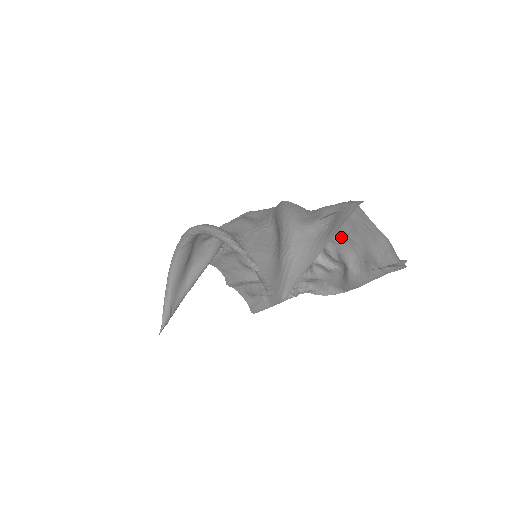
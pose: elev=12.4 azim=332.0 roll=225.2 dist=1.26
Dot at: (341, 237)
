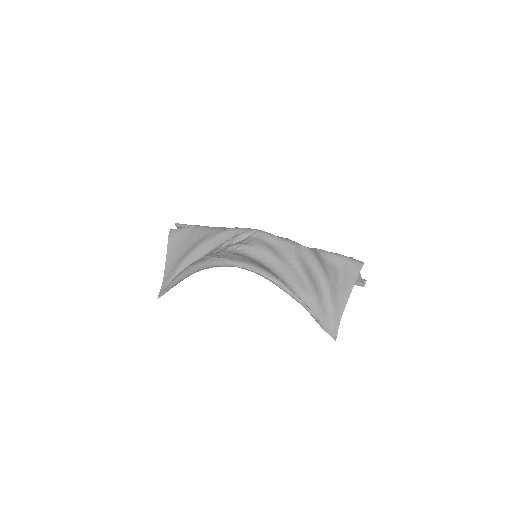
Dot at: occluded
